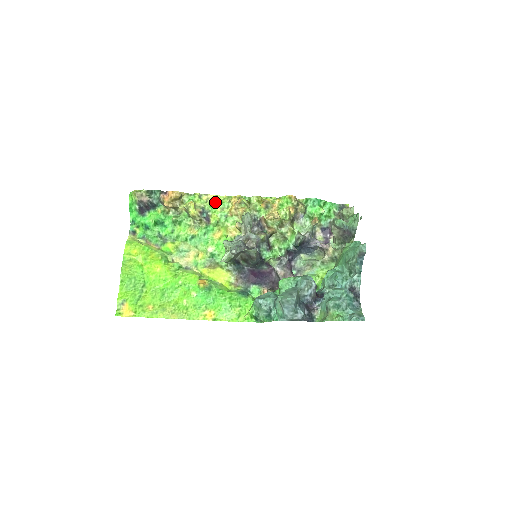
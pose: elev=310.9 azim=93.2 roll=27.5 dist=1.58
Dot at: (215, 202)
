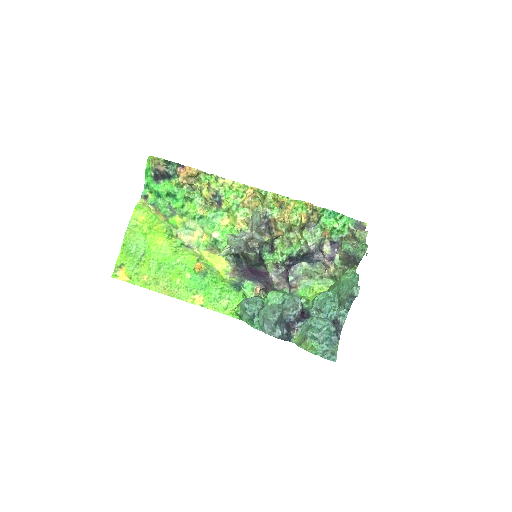
Dot at: (230, 188)
